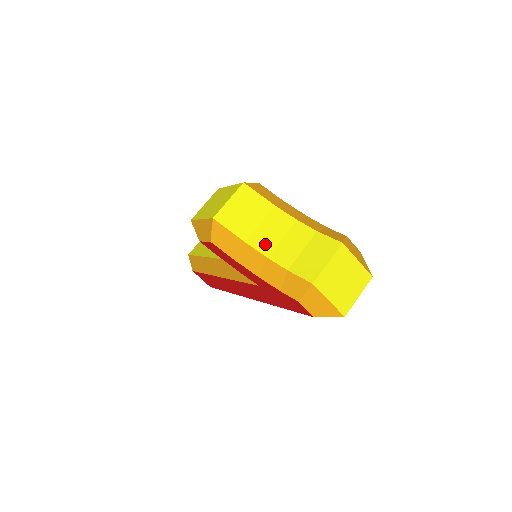
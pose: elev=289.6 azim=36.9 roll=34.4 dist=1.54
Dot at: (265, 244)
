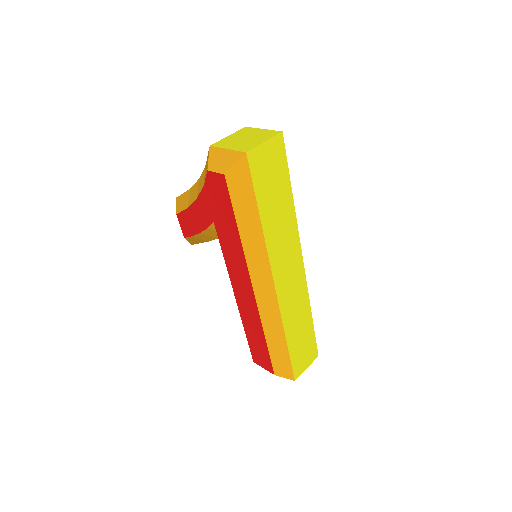
Dot at: occluded
